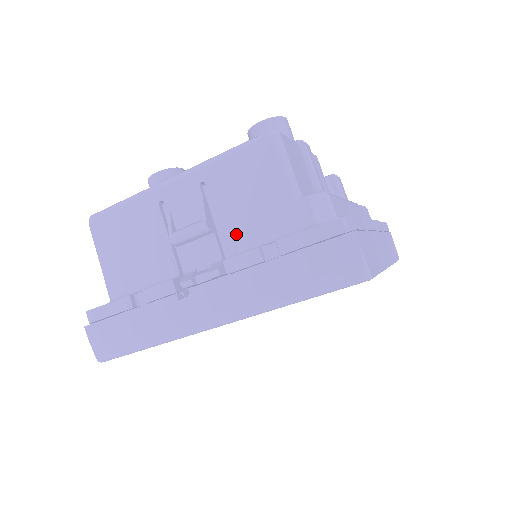
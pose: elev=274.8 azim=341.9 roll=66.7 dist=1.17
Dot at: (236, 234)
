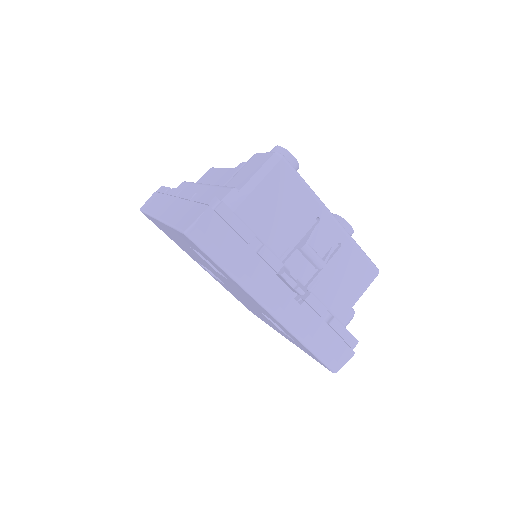
Dot at: (321, 284)
